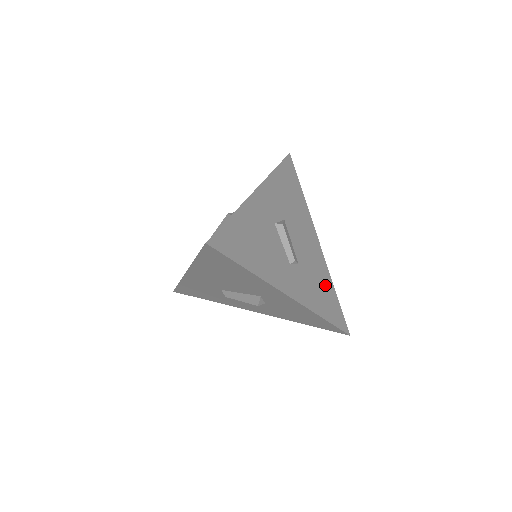
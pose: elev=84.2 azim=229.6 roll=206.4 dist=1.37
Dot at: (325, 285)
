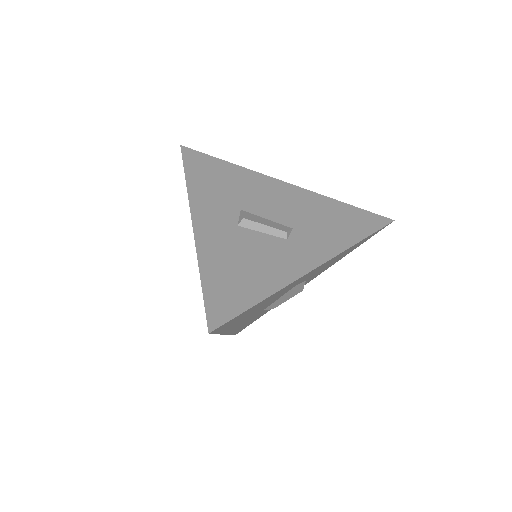
Dot at: (330, 211)
